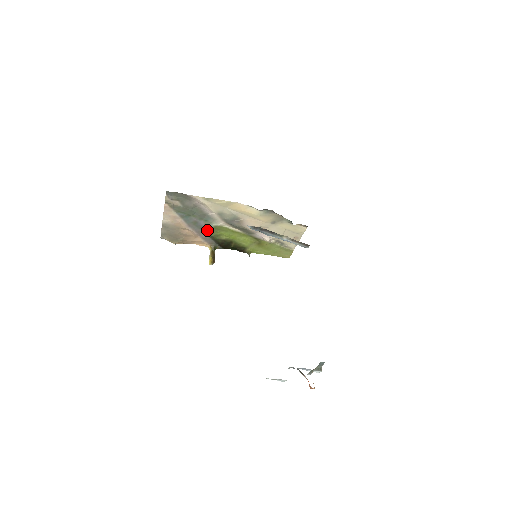
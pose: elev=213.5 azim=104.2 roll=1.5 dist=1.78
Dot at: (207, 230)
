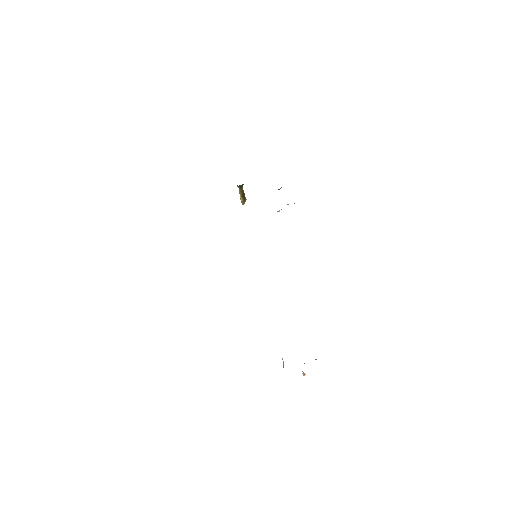
Dot at: occluded
